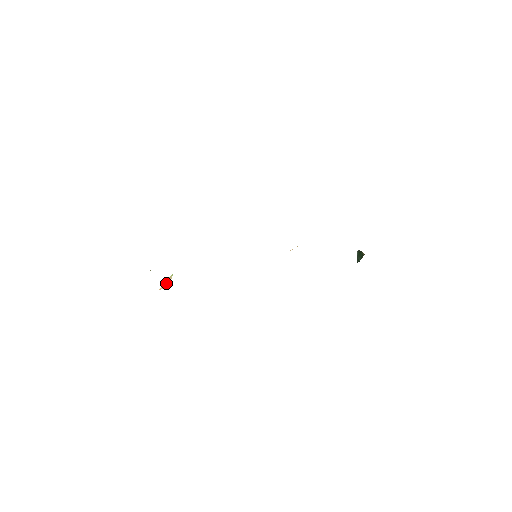
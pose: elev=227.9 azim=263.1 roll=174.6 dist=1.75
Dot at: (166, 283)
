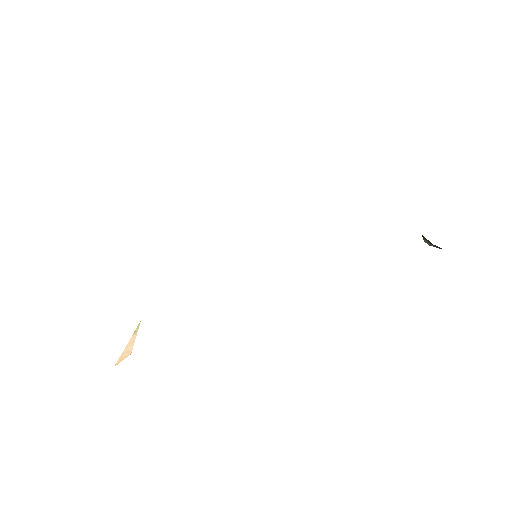
Dot at: (128, 347)
